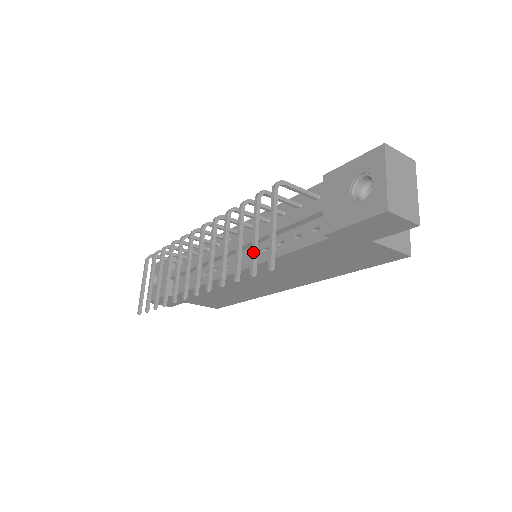
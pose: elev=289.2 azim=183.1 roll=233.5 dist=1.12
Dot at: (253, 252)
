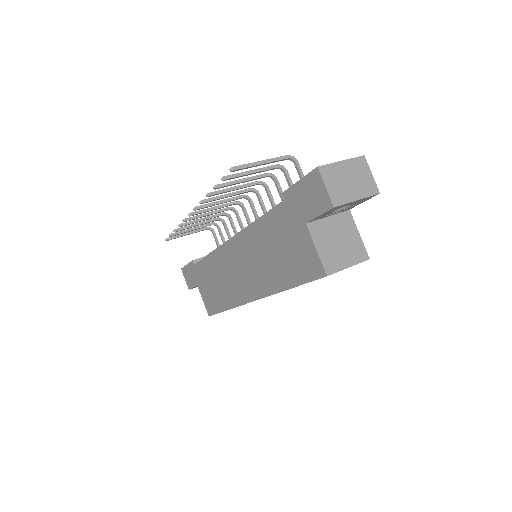
Dot at: (238, 173)
